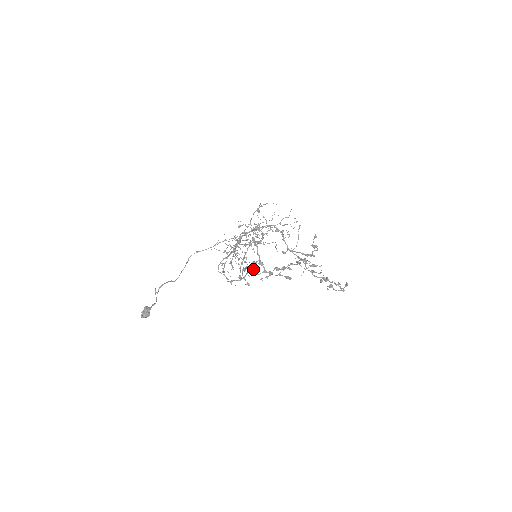
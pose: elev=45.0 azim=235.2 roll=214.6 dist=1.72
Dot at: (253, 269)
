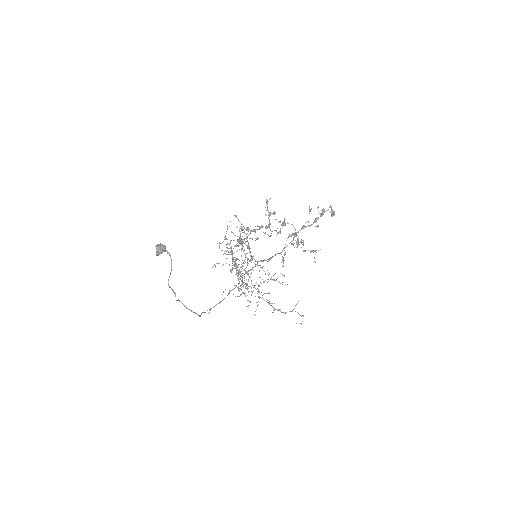
Dot at: occluded
